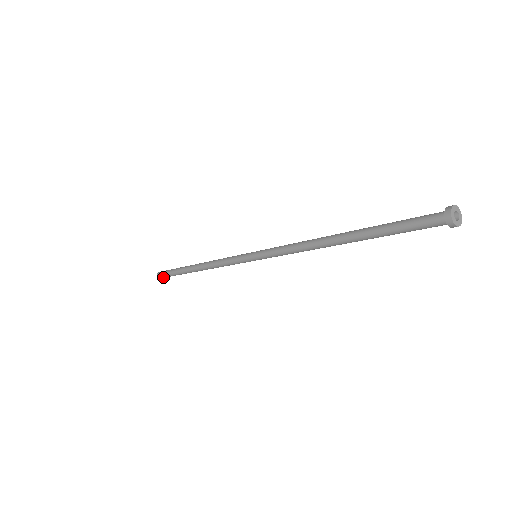
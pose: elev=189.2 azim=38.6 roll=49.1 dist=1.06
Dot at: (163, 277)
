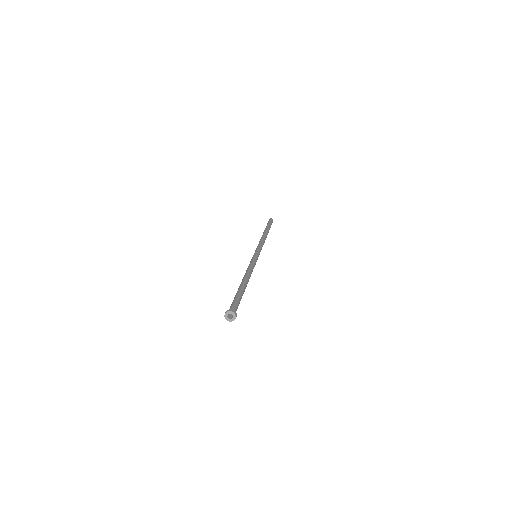
Dot at: occluded
